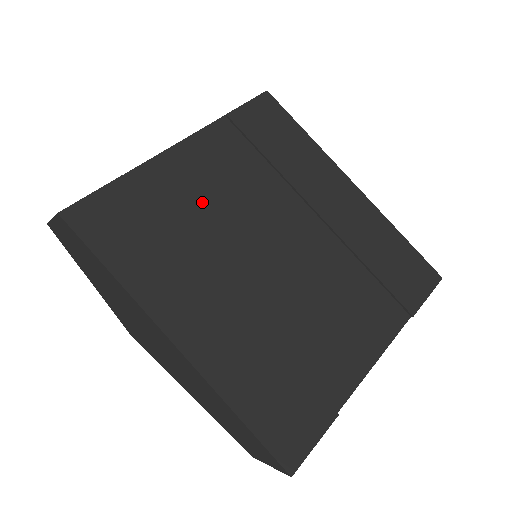
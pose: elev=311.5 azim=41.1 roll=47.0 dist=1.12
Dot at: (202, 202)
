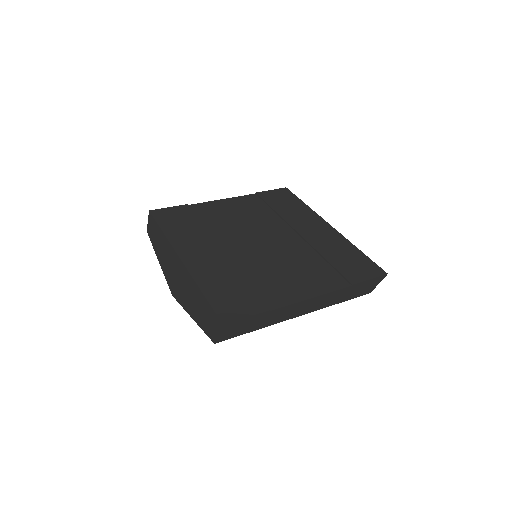
Dot at: (225, 219)
